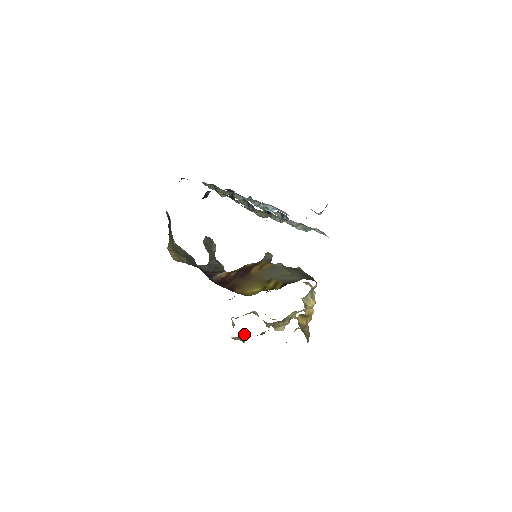
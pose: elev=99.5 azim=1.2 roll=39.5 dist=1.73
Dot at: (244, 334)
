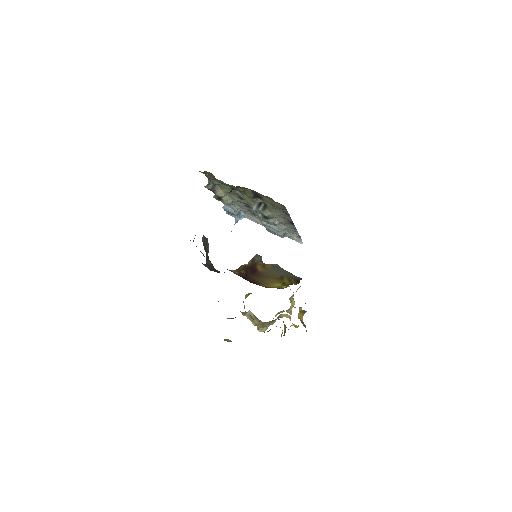
Dot at: occluded
